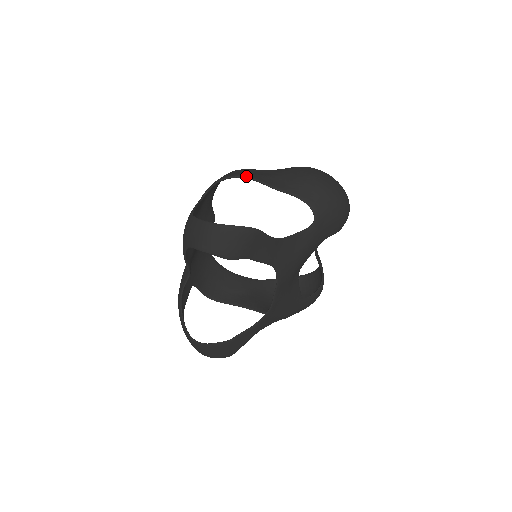
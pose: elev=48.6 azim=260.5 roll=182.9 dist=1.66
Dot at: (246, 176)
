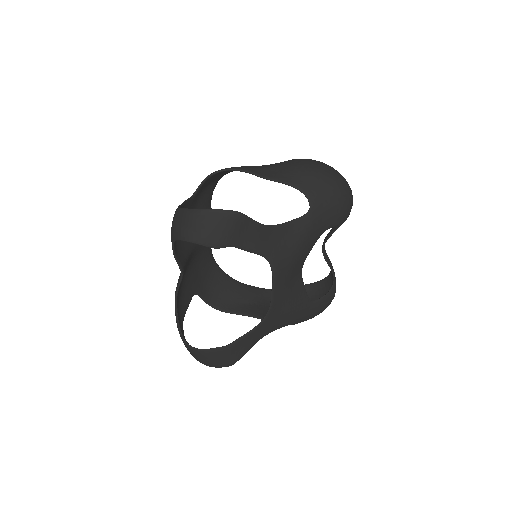
Dot at: (236, 168)
